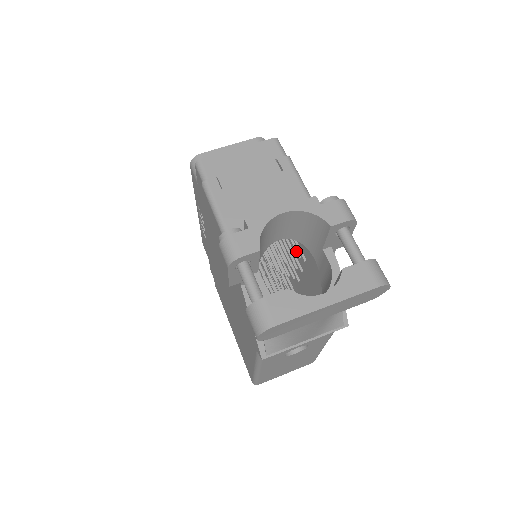
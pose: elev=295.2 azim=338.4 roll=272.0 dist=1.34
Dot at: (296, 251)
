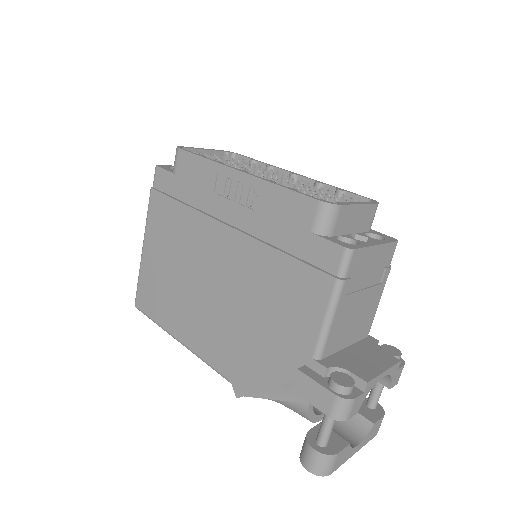
Dot at: occluded
